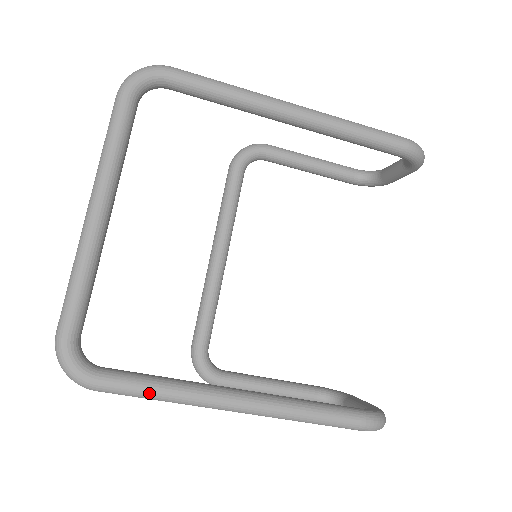
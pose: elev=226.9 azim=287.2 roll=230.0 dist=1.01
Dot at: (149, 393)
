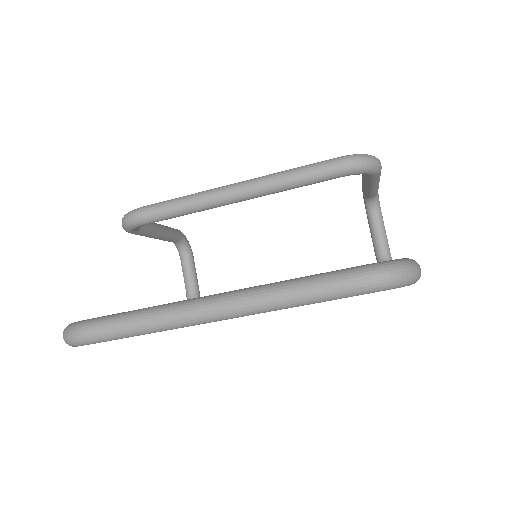
Dot at: occluded
